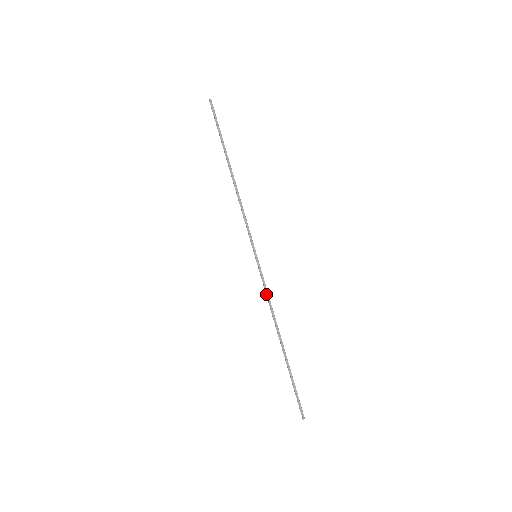
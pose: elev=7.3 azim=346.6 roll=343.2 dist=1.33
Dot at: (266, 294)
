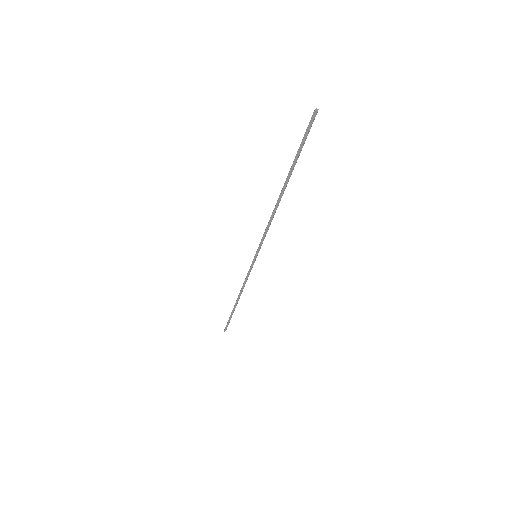
Dot at: (246, 277)
